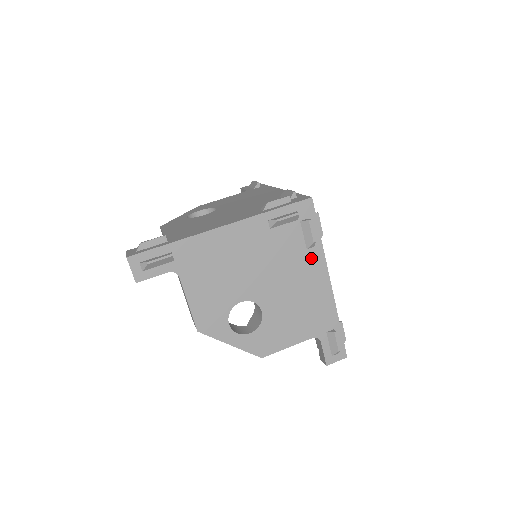
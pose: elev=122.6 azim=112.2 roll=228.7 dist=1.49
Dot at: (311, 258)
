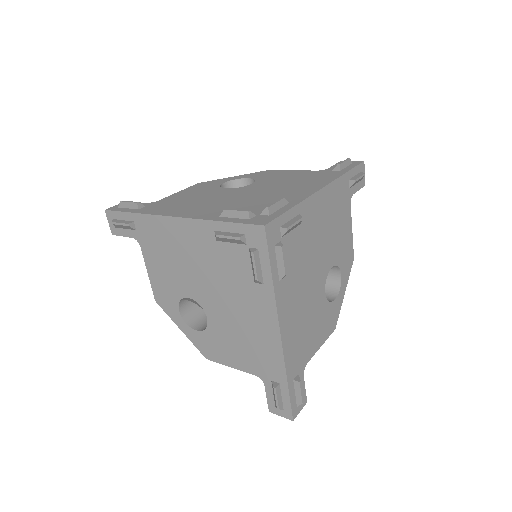
Dot at: (259, 295)
